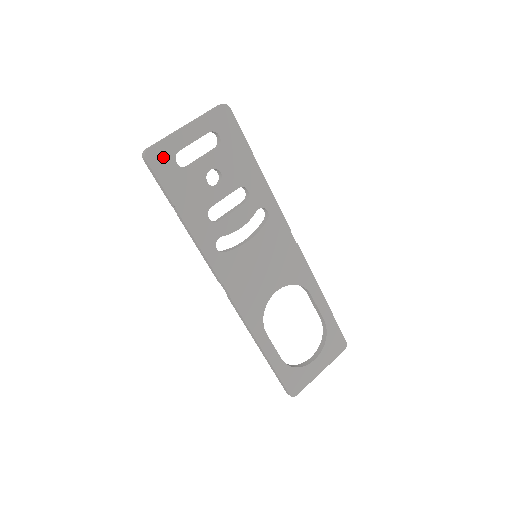
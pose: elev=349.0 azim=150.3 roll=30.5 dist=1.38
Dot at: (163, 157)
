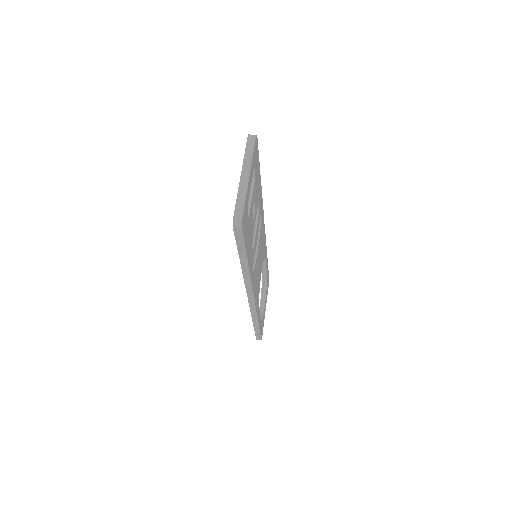
Dot at: (245, 217)
